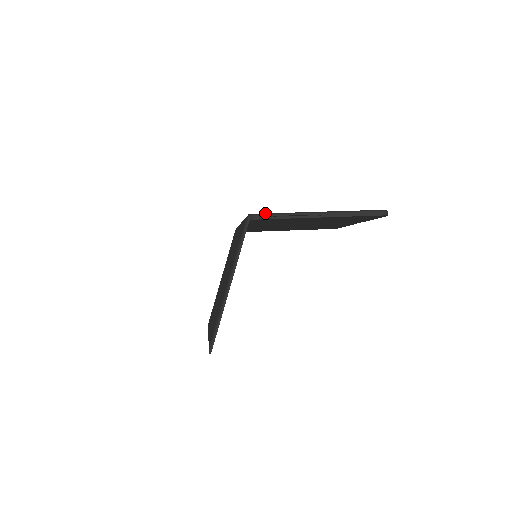
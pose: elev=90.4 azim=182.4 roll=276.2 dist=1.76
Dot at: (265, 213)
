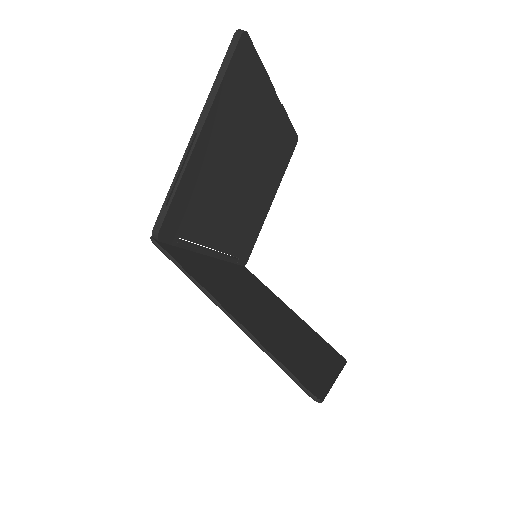
Dot at: (159, 215)
